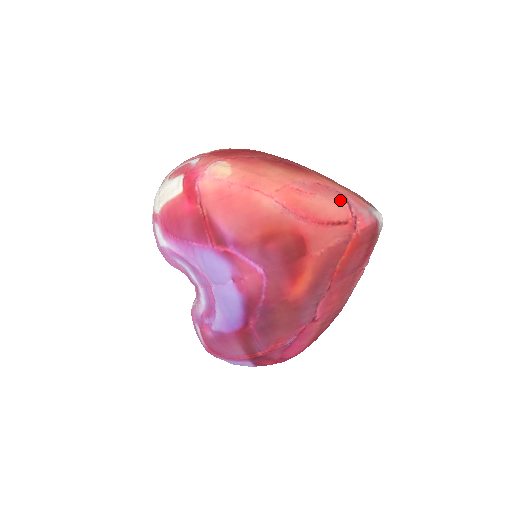
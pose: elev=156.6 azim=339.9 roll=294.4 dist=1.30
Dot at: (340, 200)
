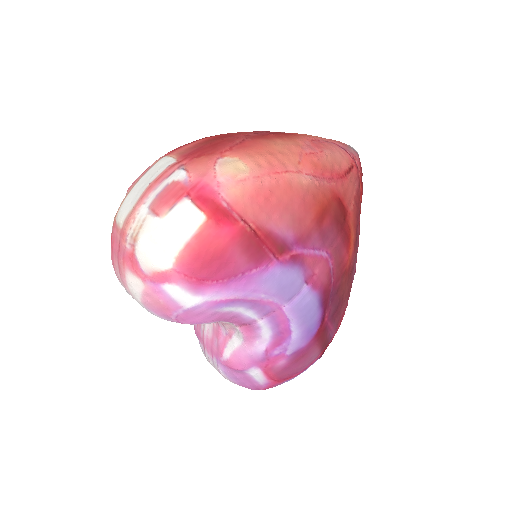
Dot at: (337, 148)
